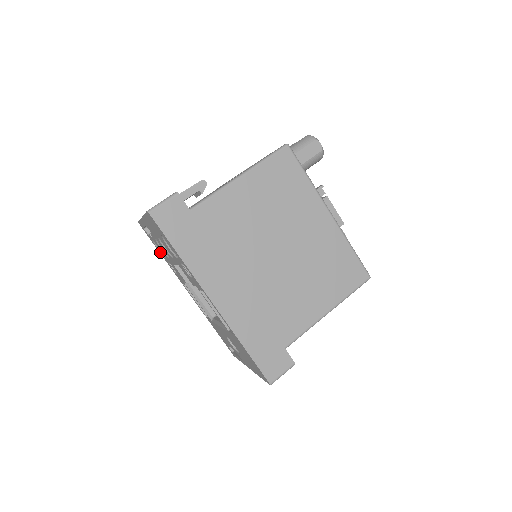
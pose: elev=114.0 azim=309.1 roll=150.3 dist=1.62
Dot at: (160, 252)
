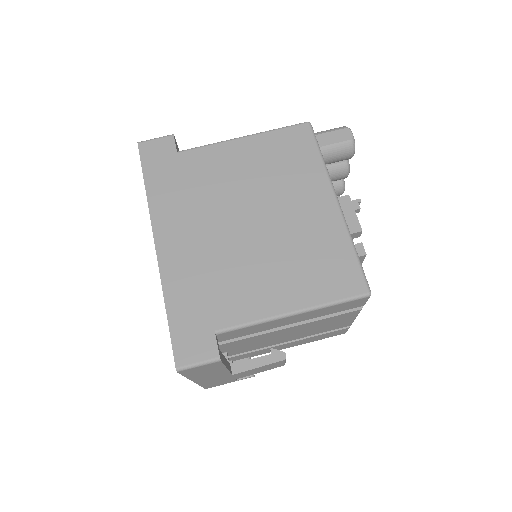
Dot at: occluded
